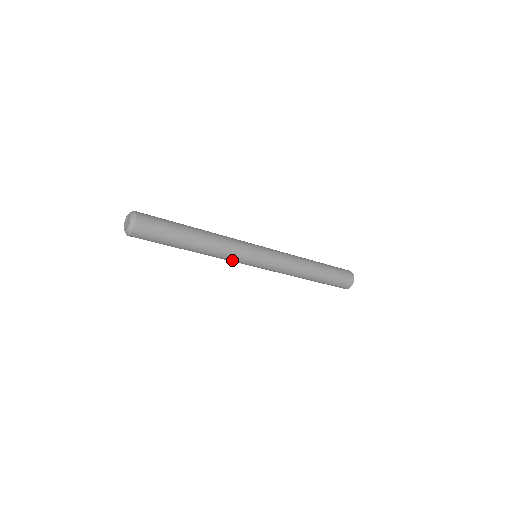
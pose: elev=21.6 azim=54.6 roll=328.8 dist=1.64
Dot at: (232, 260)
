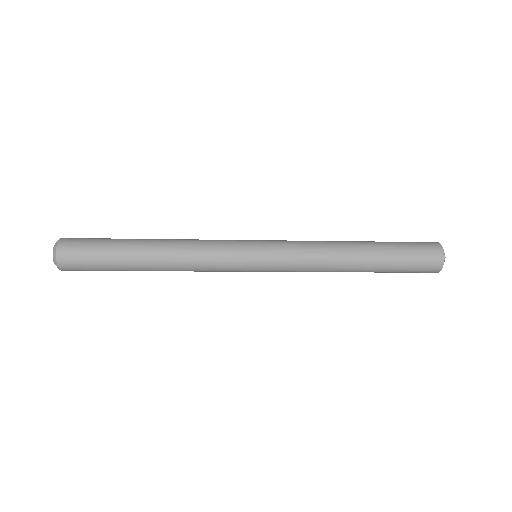
Dot at: (215, 265)
